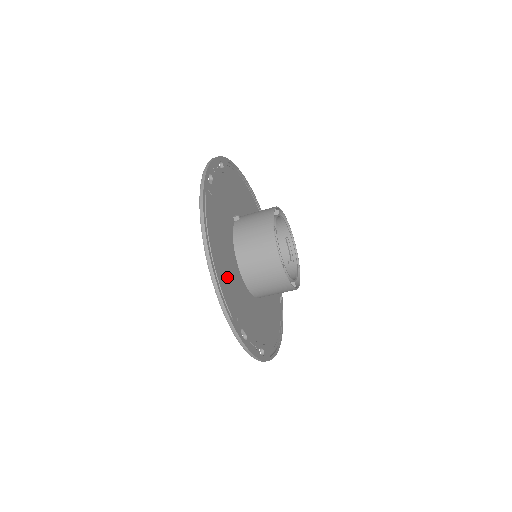
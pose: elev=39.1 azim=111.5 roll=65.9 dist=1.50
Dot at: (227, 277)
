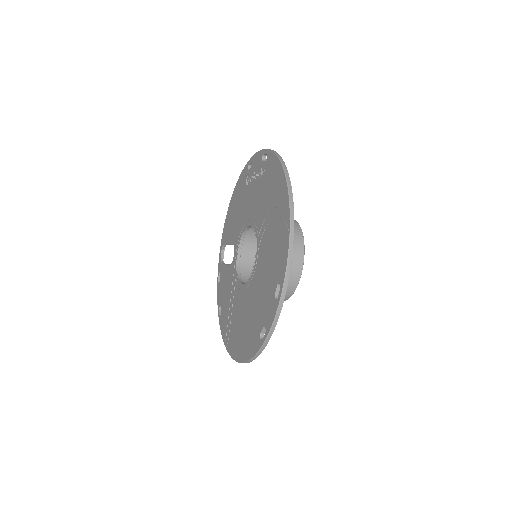
Dot at: occluded
